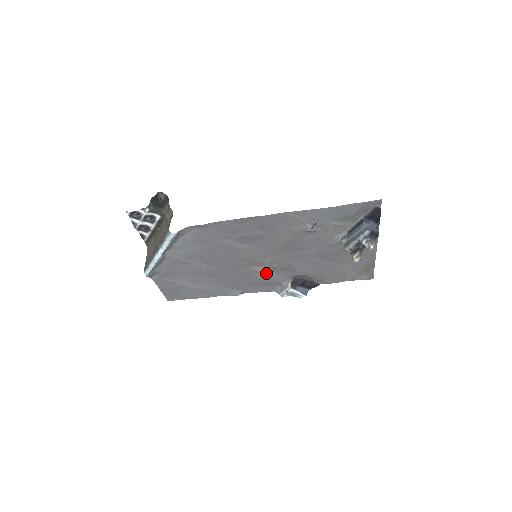
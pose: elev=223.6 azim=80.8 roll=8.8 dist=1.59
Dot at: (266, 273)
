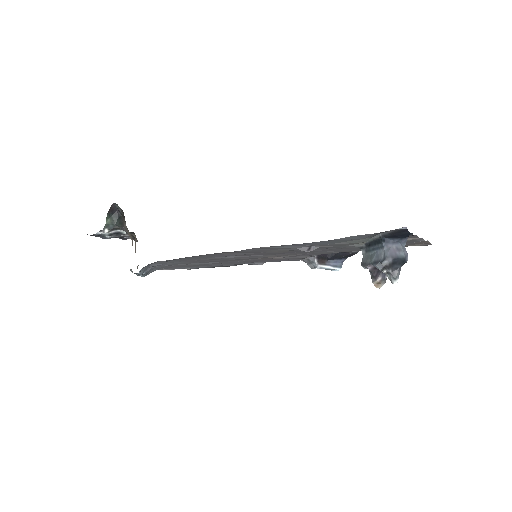
Dot at: (281, 257)
